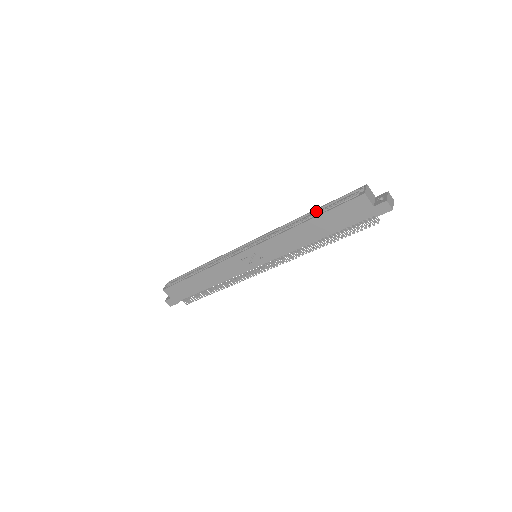
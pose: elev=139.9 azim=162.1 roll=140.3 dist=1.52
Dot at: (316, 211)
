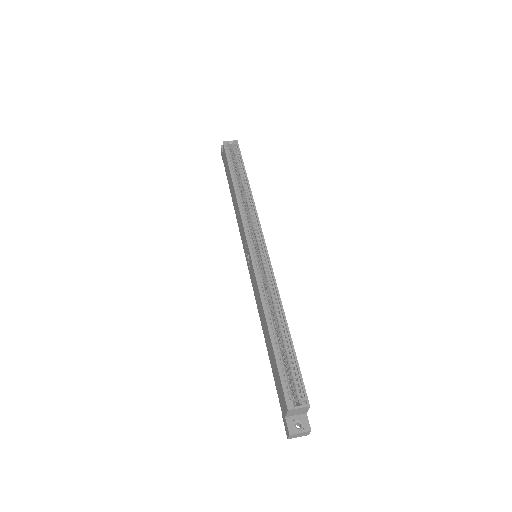
Dot at: (288, 335)
